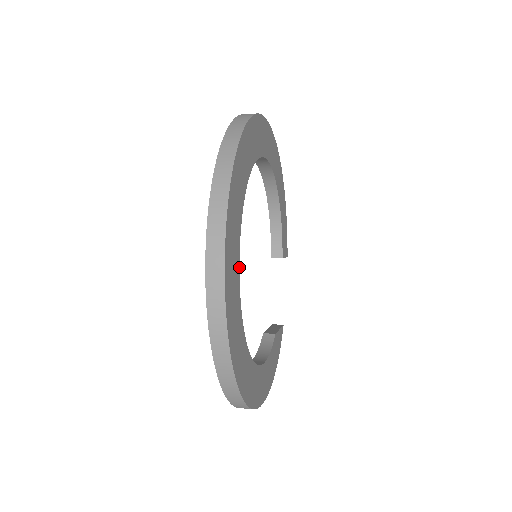
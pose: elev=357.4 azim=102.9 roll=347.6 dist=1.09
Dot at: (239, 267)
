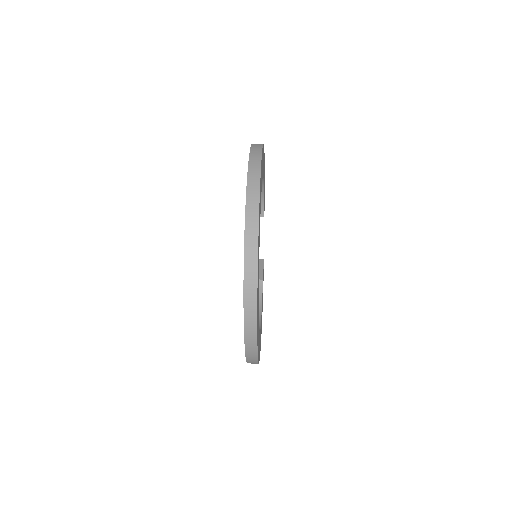
Dot at: occluded
